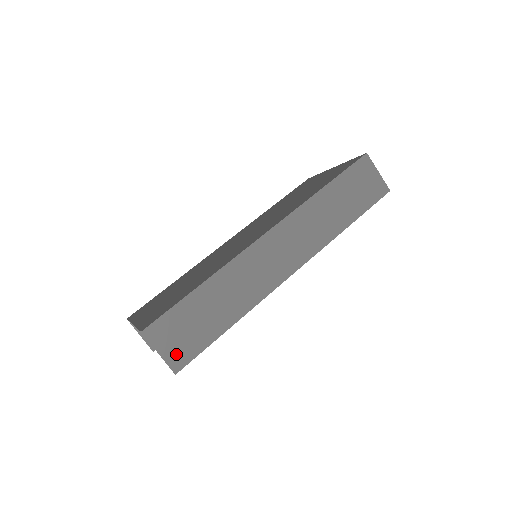
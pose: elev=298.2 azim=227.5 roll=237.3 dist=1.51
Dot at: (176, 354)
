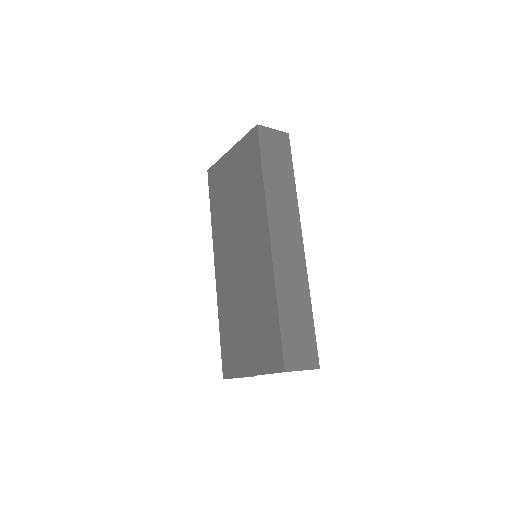
Dot at: (309, 359)
